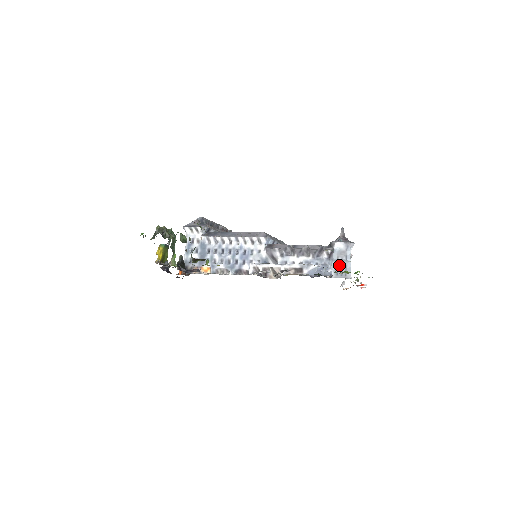
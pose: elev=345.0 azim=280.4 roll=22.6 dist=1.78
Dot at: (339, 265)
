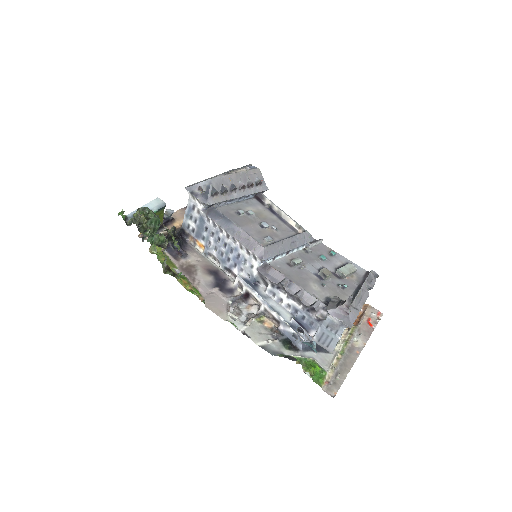
Dot at: (325, 334)
